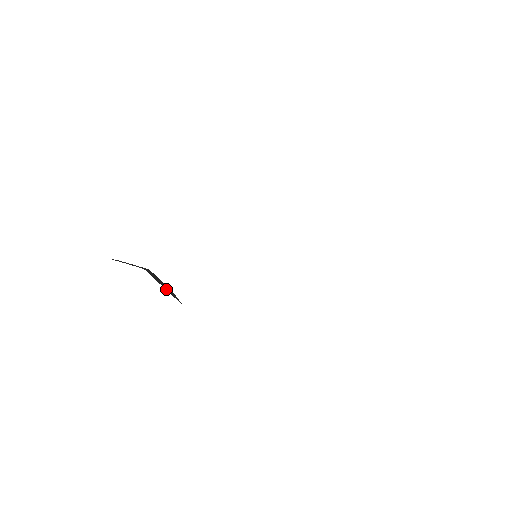
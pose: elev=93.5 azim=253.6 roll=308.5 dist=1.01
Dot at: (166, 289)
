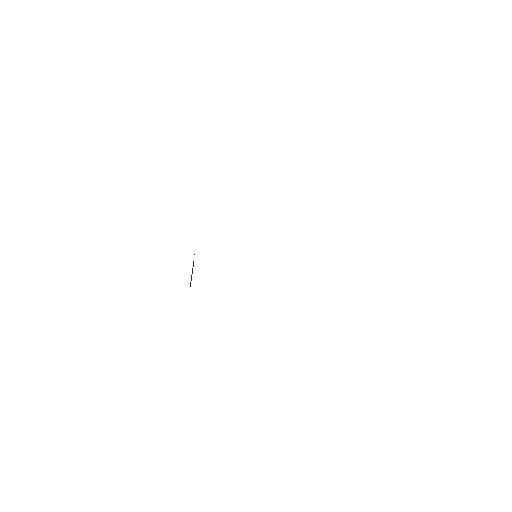
Dot at: occluded
